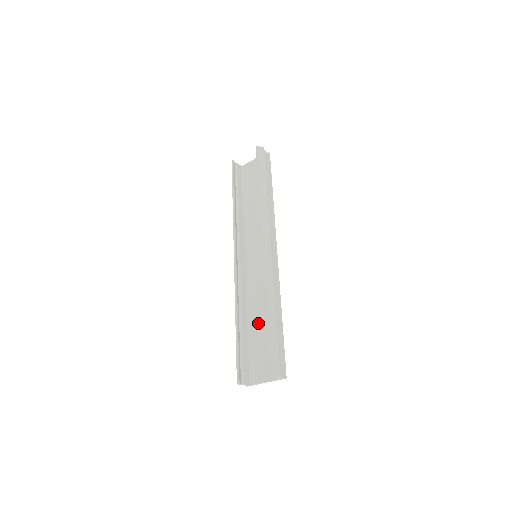
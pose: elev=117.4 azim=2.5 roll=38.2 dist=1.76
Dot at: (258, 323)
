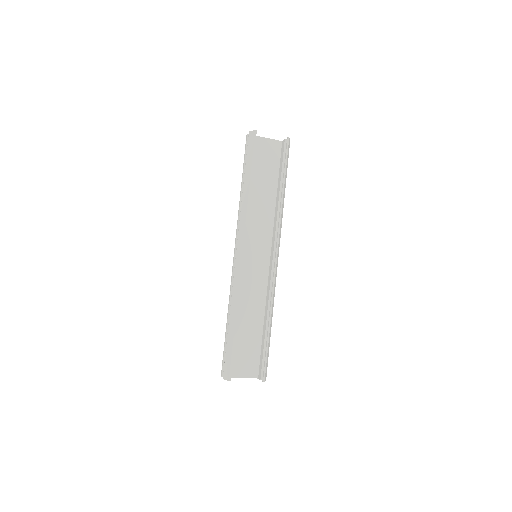
Dot at: (245, 323)
